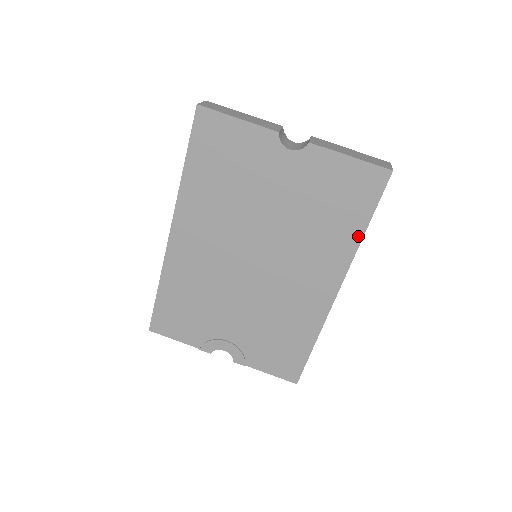
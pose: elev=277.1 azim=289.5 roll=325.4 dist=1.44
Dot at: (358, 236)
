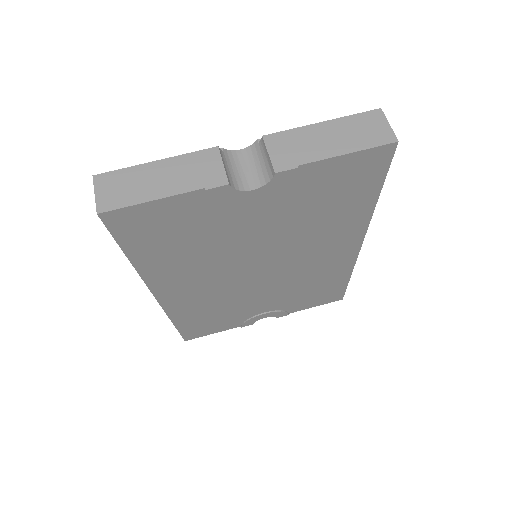
Dot at: (370, 205)
